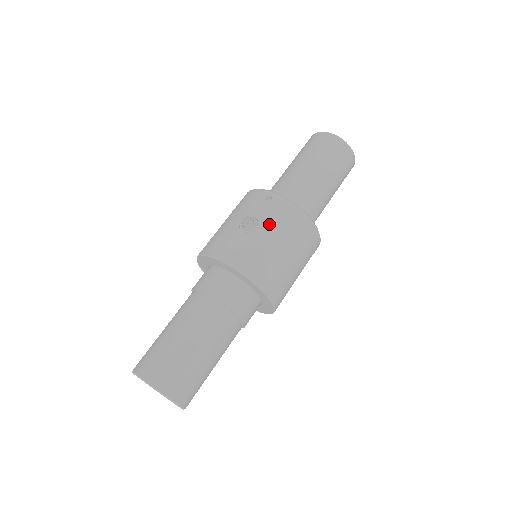
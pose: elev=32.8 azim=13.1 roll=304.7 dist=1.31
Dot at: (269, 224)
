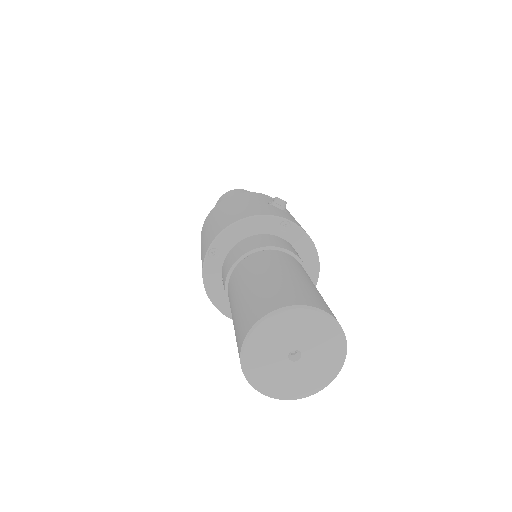
Dot at: occluded
